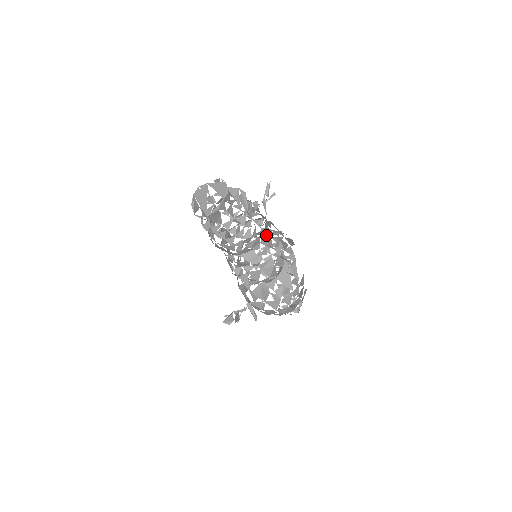
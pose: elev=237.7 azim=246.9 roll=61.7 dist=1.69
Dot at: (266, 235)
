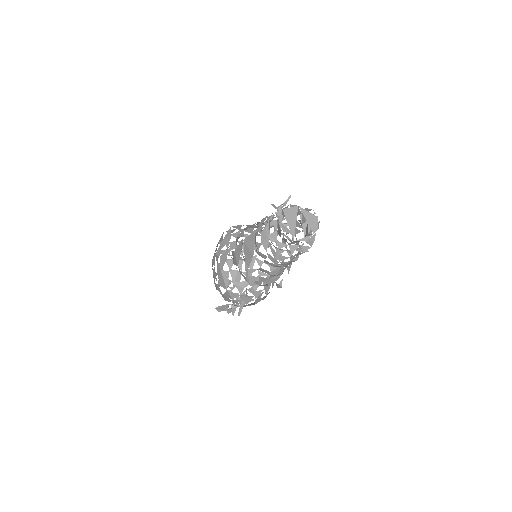
Dot at: occluded
